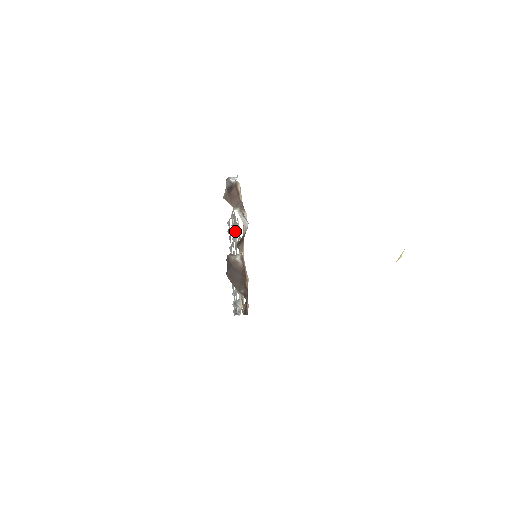
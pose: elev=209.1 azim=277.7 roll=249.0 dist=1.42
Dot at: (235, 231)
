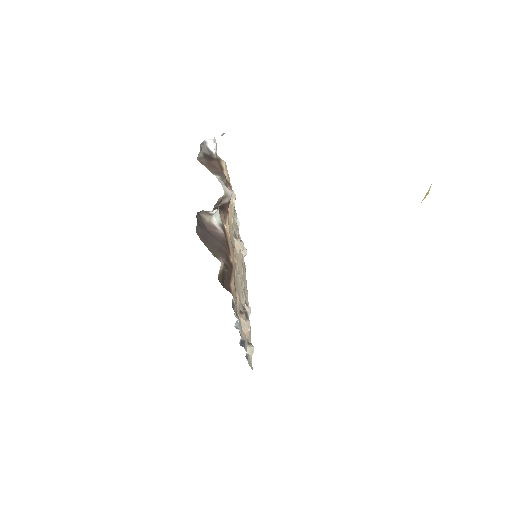
Dot at: occluded
